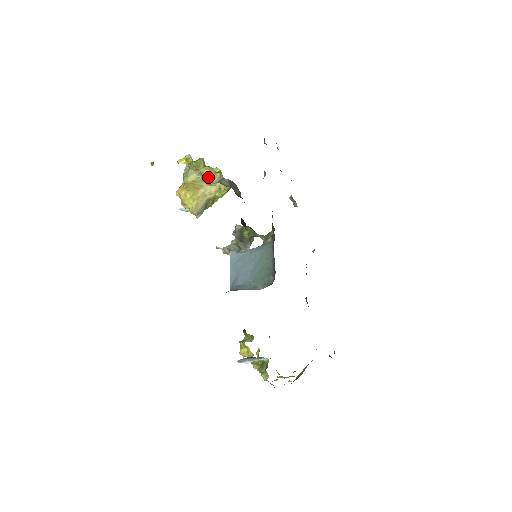
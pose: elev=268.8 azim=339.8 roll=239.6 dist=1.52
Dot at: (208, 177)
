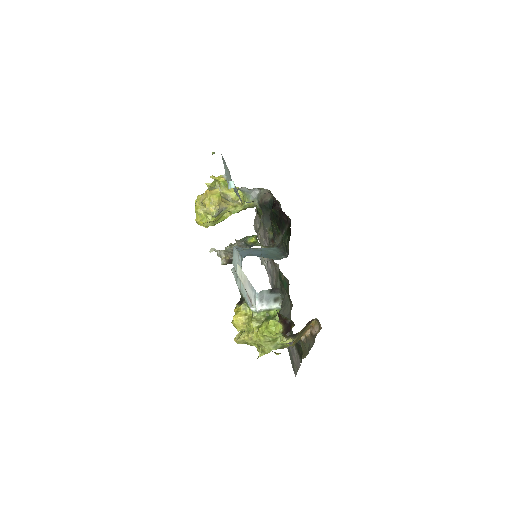
Dot at: (227, 198)
